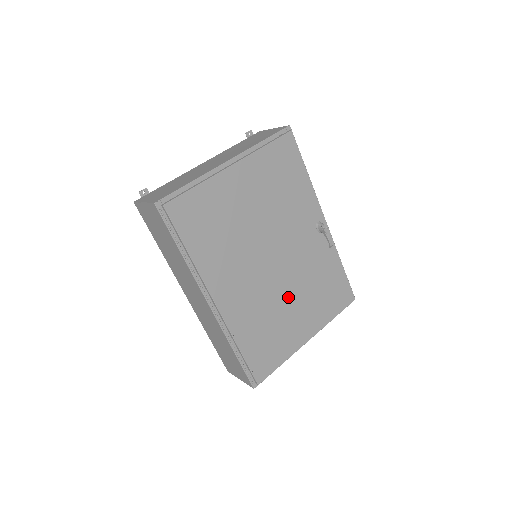
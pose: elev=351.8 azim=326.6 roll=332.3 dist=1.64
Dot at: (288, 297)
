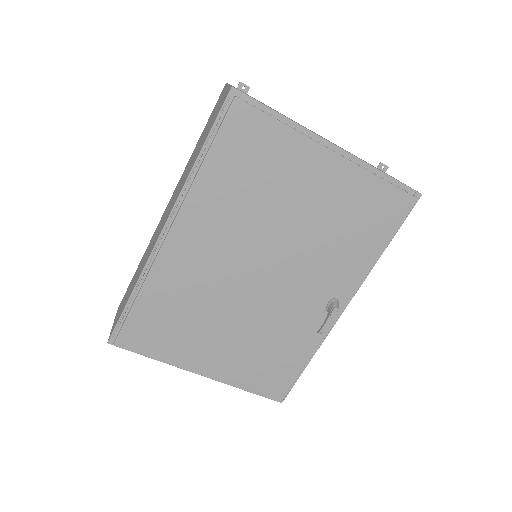
Dot at: (232, 317)
